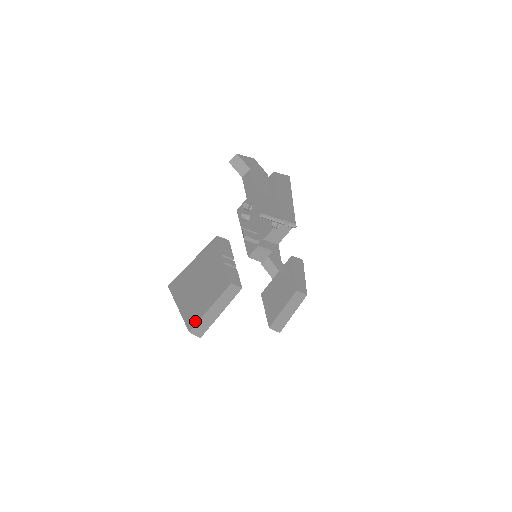
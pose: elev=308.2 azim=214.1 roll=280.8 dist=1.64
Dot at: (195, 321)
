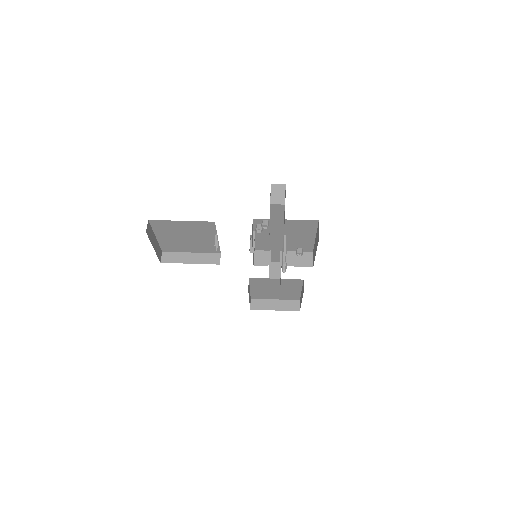
Dot at: (171, 250)
